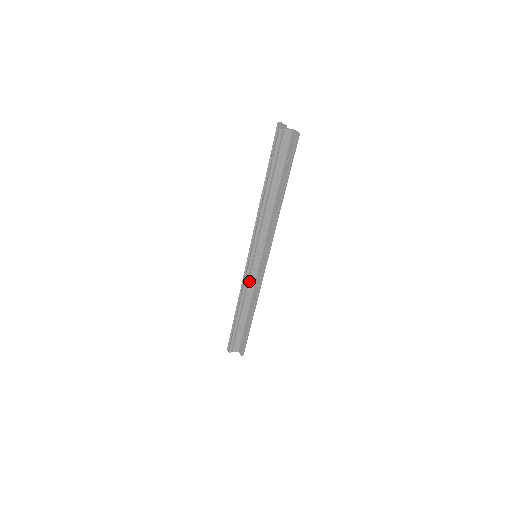
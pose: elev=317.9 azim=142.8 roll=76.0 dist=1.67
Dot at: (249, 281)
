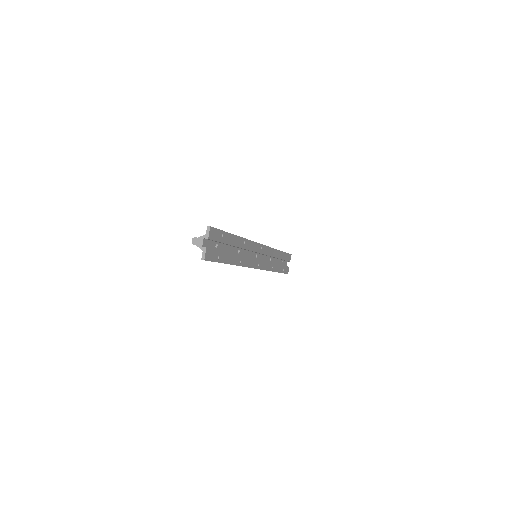
Dot at: occluded
